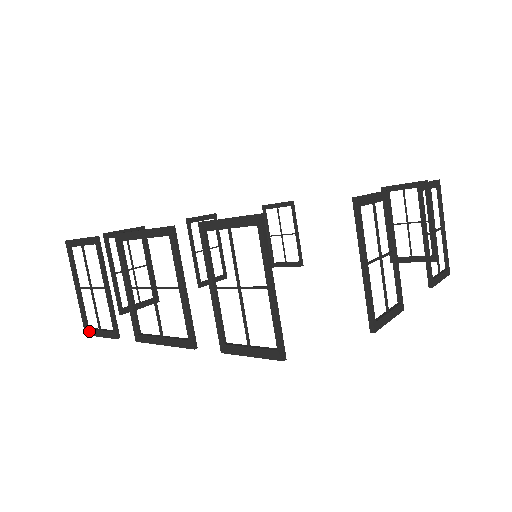
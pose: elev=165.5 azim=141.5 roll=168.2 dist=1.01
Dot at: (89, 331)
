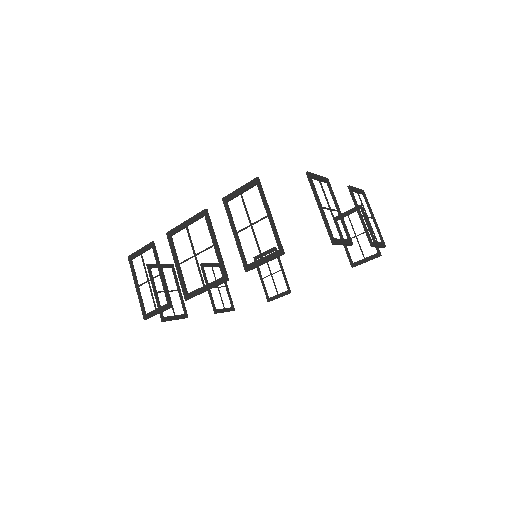
Dot at: (147, 315)
